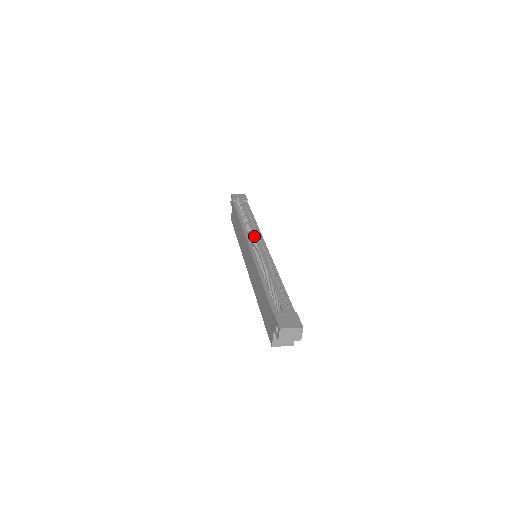
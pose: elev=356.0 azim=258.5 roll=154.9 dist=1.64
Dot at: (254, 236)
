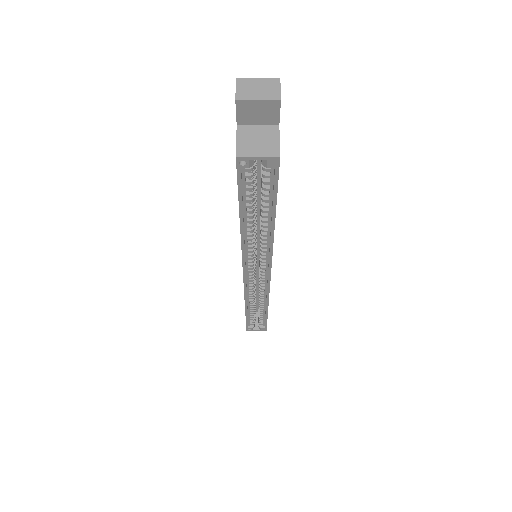
Dot at: occluded
